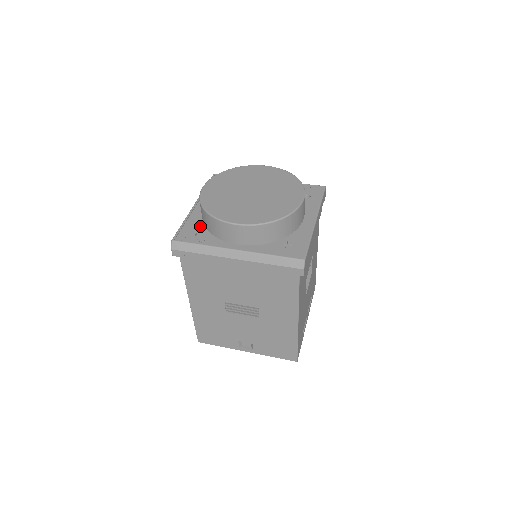
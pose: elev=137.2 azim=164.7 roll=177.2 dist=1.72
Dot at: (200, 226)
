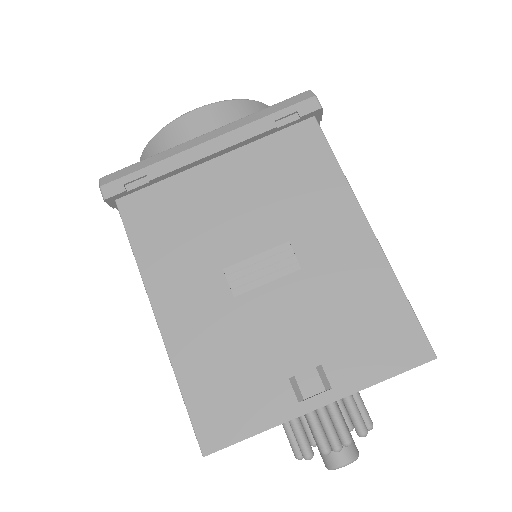
Dot at: occluded
